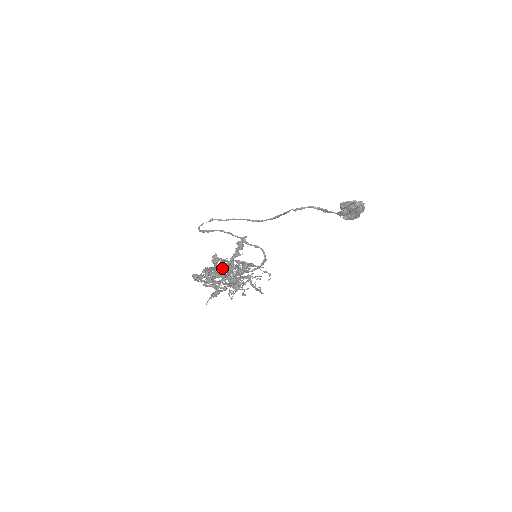
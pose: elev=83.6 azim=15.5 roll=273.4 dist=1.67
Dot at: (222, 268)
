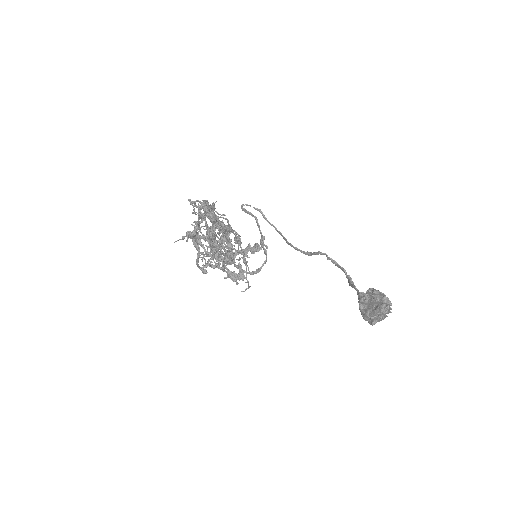
Dot at: (220, 228)
